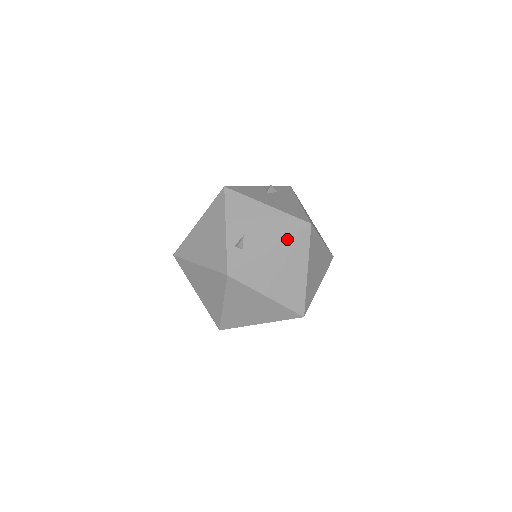
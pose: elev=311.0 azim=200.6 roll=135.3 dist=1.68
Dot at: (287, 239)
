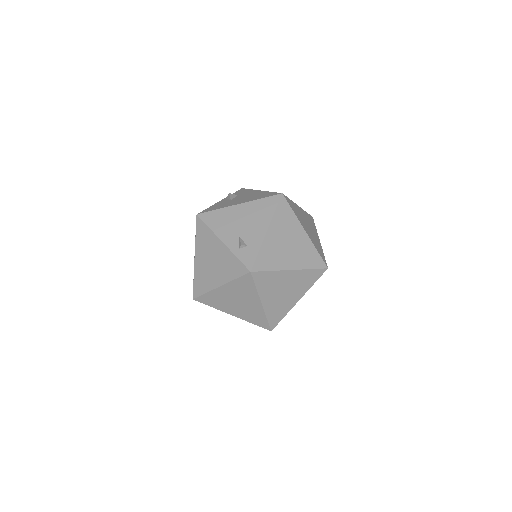
Dot at: (273, 216)
